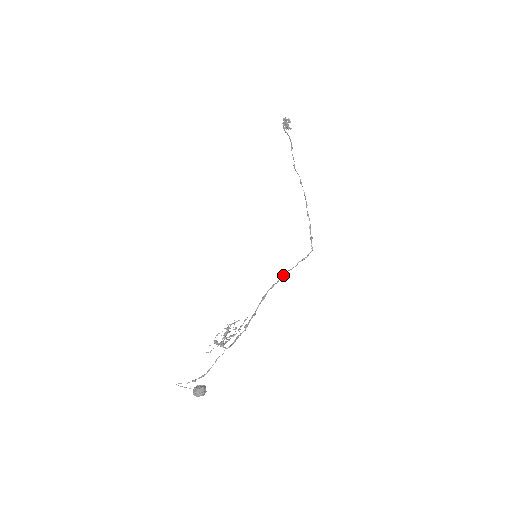
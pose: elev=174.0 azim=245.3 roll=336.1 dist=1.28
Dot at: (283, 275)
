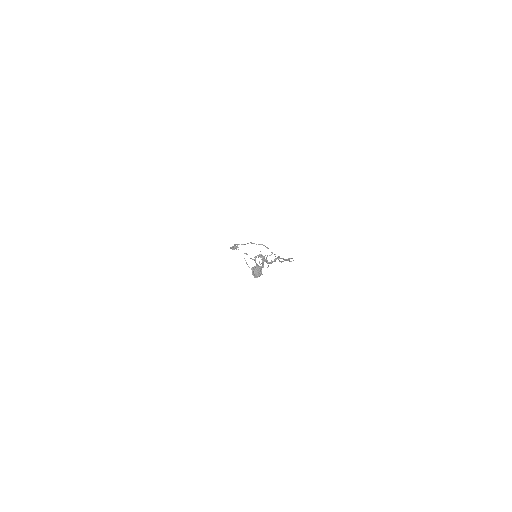
Dot at: (282, 261)
